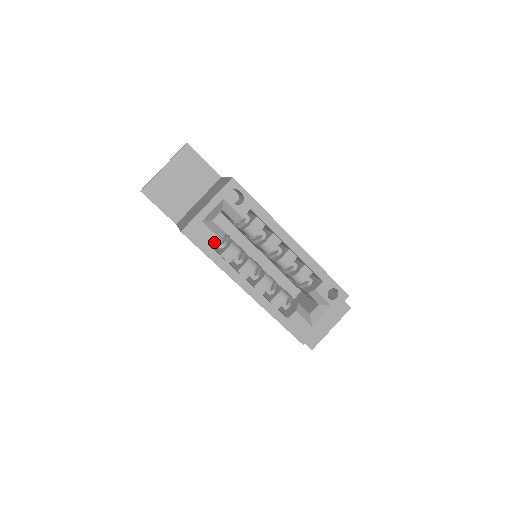
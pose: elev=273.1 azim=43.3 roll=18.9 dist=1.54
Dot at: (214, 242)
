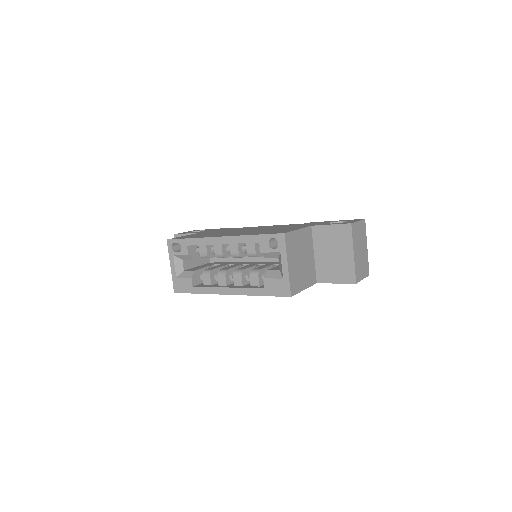
Dot at: (190, 282)
